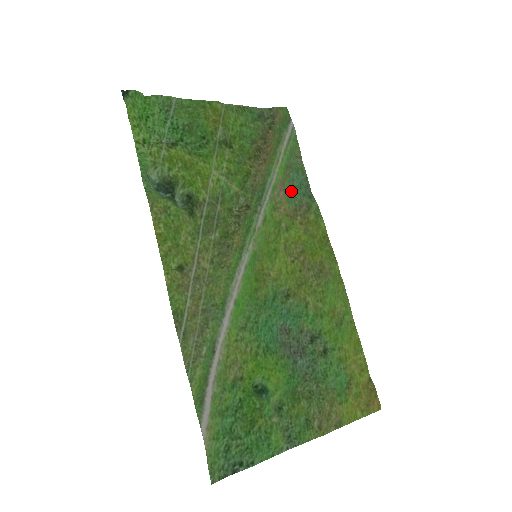
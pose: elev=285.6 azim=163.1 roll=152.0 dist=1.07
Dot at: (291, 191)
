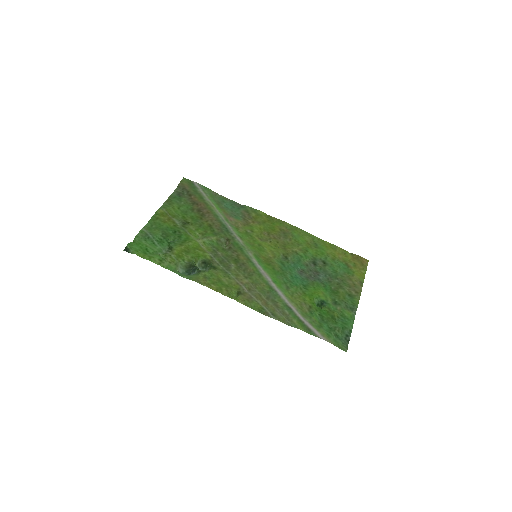
Dot at: (233, 213)
